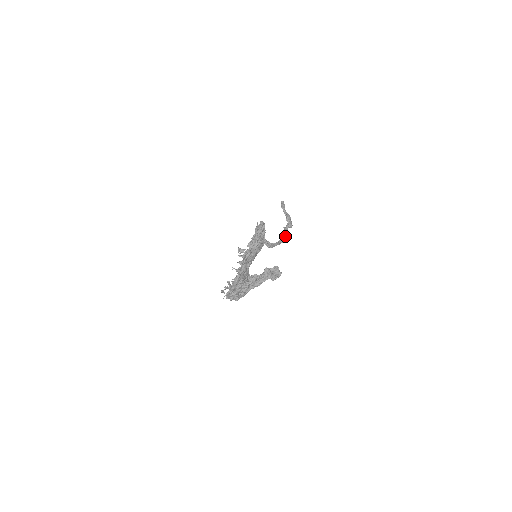
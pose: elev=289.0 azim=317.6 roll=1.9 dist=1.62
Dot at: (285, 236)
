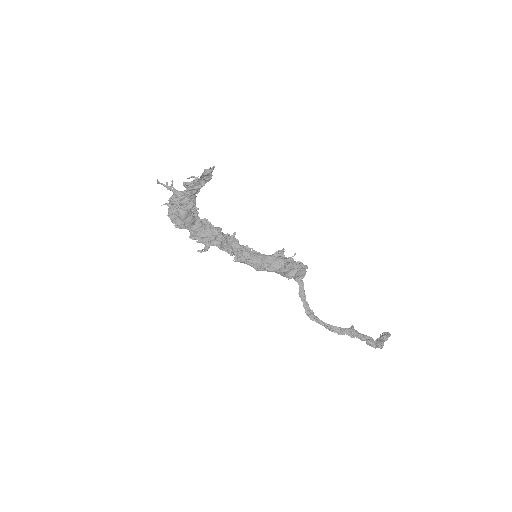
Dot at: (346, 331)
